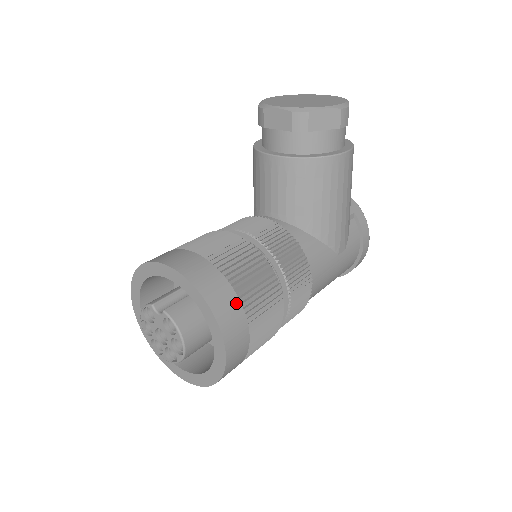
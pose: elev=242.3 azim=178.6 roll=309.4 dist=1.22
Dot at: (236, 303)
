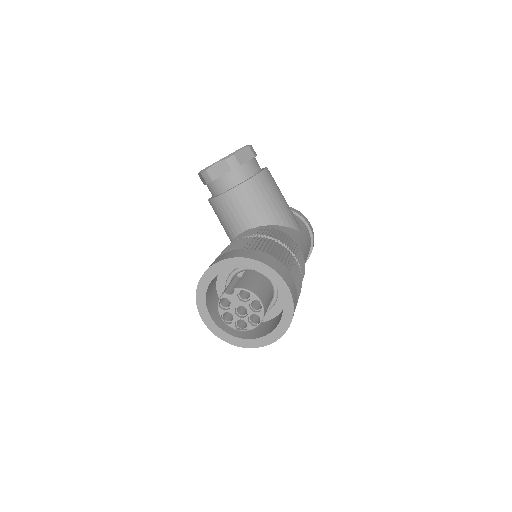
Dot at: (272, 258)
